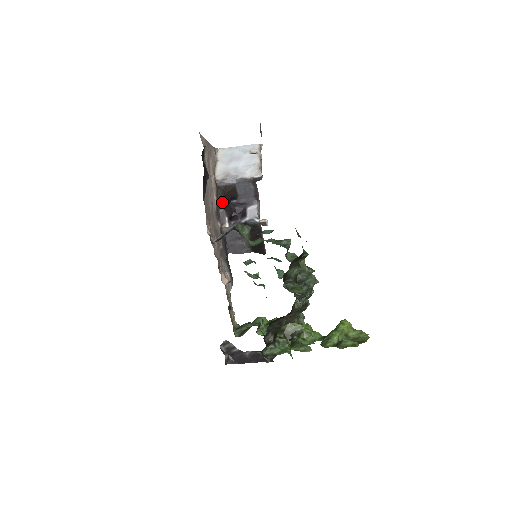
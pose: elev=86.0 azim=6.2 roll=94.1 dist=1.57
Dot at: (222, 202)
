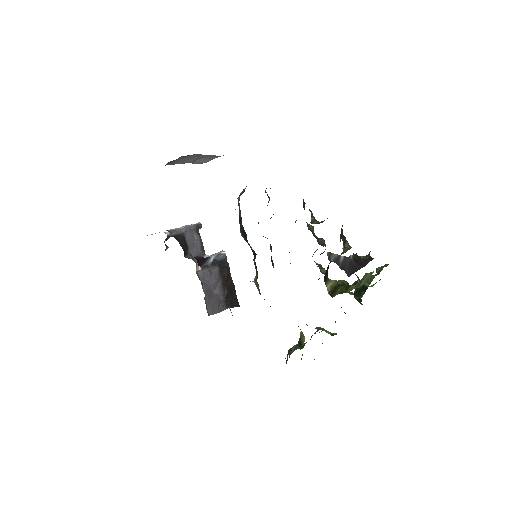
Dot at: occluded
